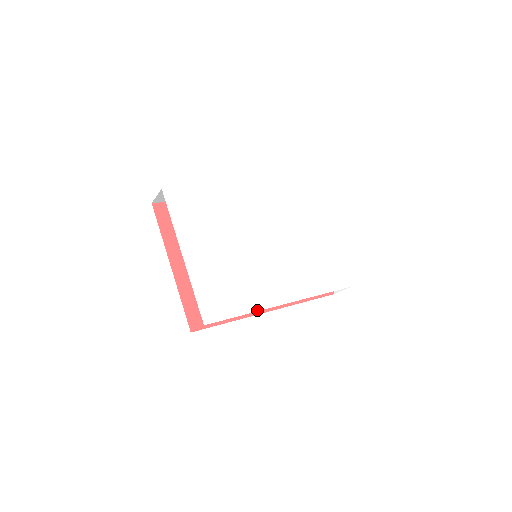
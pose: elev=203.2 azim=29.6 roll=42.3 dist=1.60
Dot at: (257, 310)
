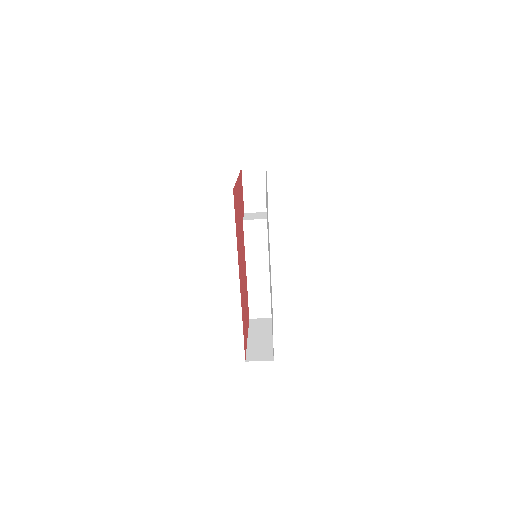
Dot at: occluded
